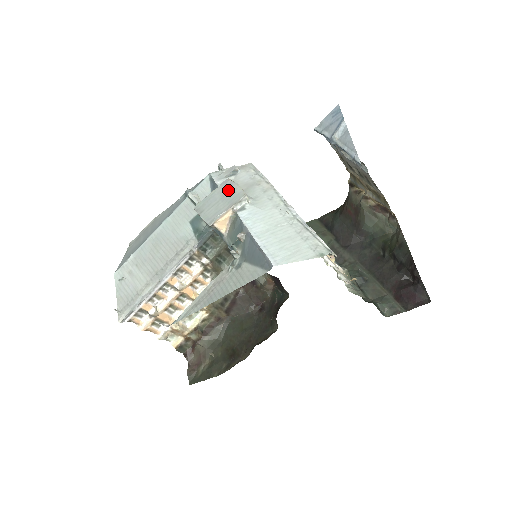
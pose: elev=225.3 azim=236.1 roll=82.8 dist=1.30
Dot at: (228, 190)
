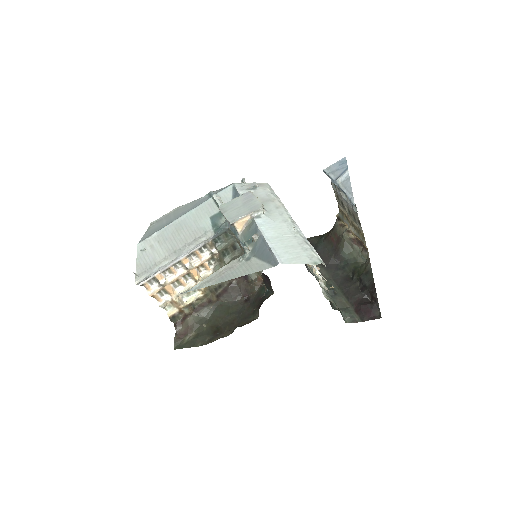
Dot at: (249, 200)
